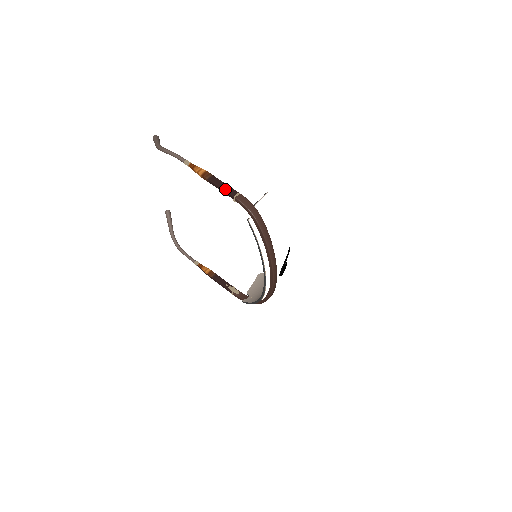
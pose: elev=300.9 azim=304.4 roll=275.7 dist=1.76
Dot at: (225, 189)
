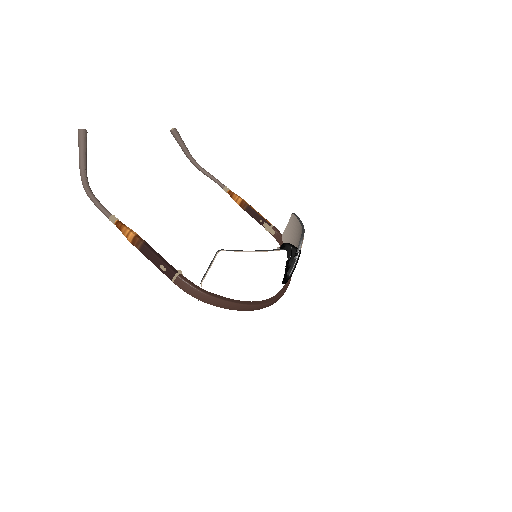
Dot at: (160, 269)
